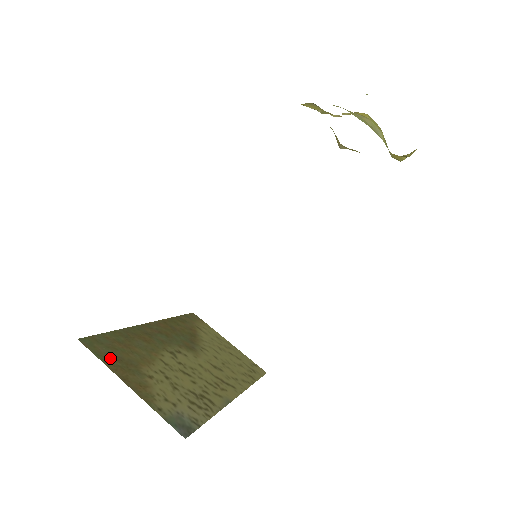
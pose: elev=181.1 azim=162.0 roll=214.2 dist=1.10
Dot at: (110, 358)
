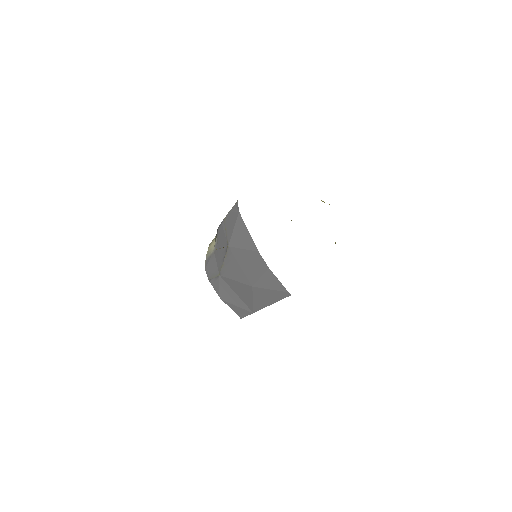
Dot at: occluded
